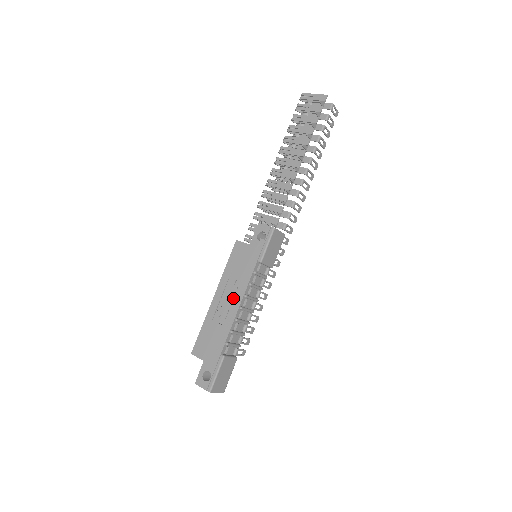
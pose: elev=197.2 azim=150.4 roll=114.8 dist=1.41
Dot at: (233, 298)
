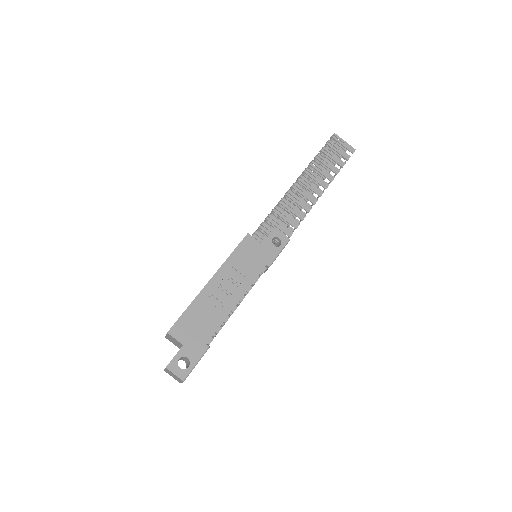
Dot at: (233, 290)
